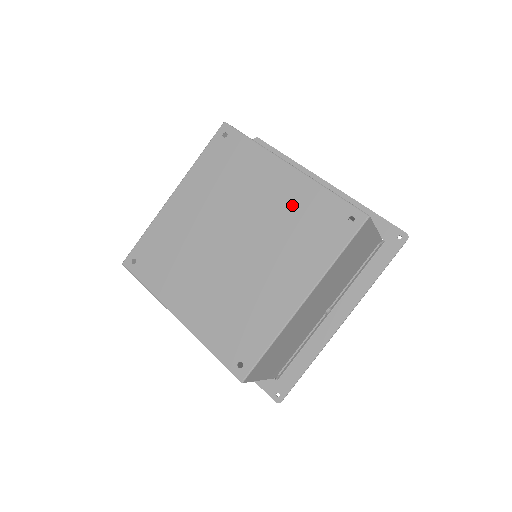
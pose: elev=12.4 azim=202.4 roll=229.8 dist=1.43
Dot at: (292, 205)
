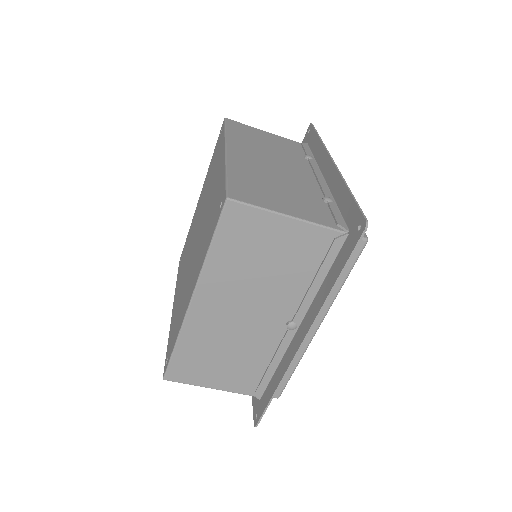
Dot at: (214, 195)
